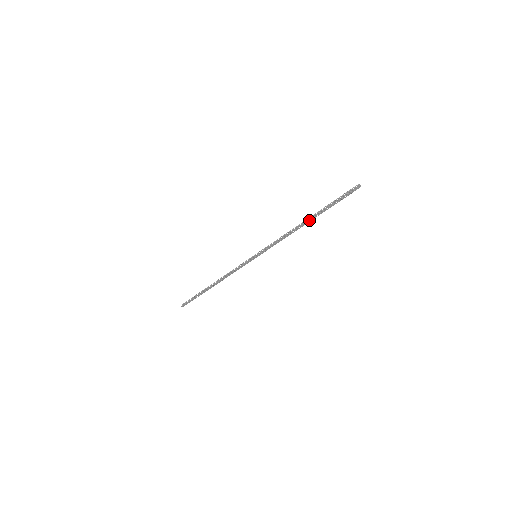
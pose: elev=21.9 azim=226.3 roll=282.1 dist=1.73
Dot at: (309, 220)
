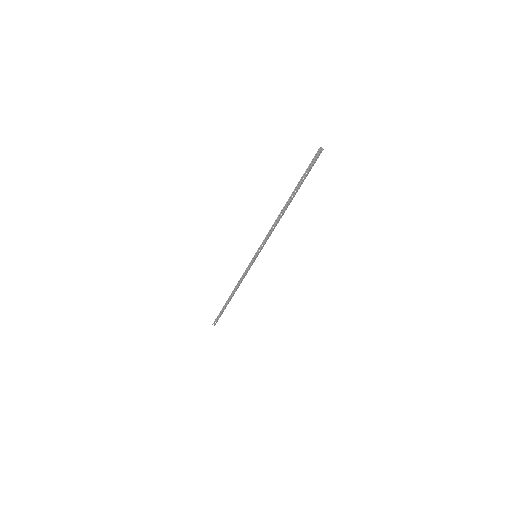
Dot at: (289, 203)
